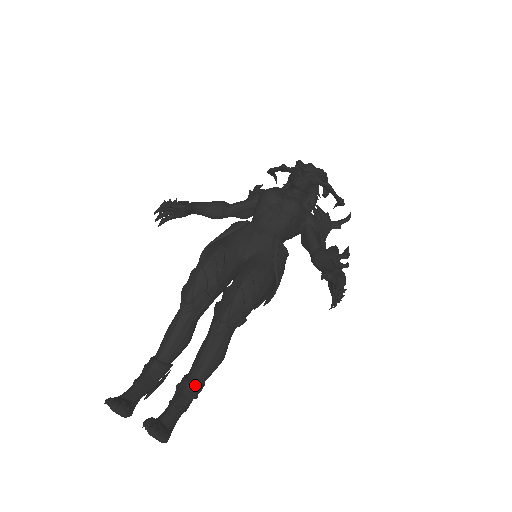
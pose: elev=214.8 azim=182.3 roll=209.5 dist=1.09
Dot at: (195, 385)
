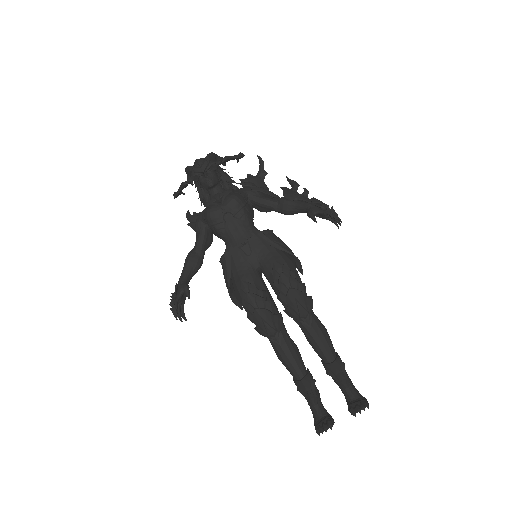
Dot at: (337, 361)
